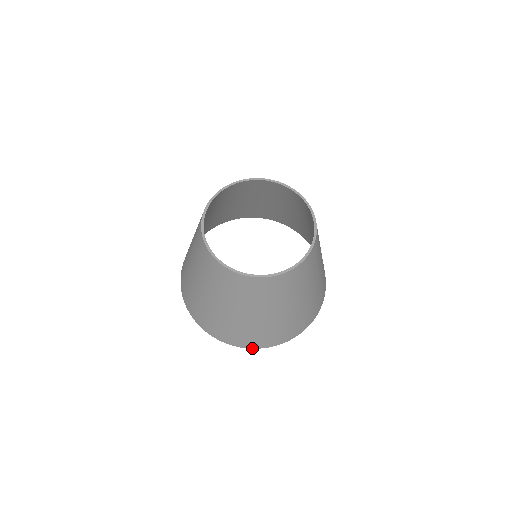
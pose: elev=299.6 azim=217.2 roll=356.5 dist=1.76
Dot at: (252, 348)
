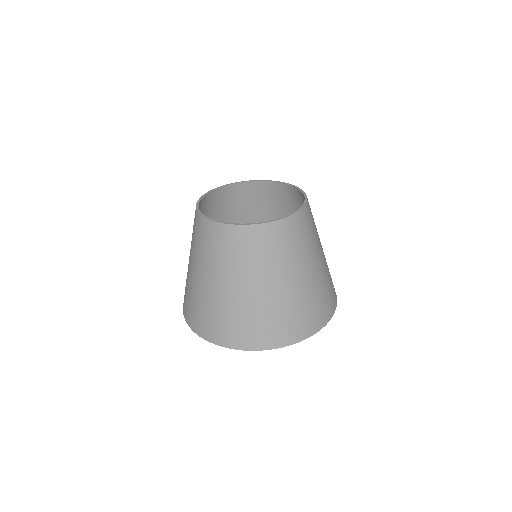
Dot at: (198, 334)
